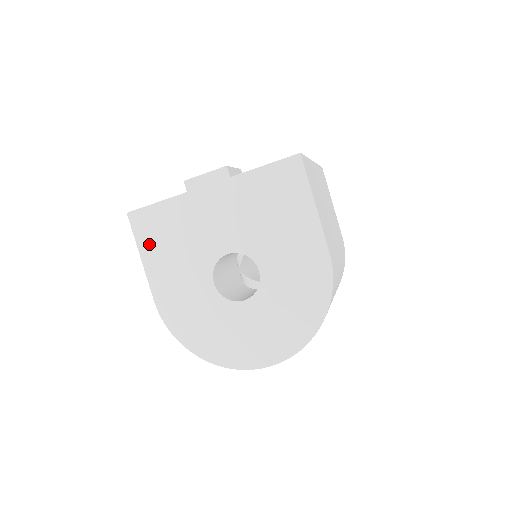
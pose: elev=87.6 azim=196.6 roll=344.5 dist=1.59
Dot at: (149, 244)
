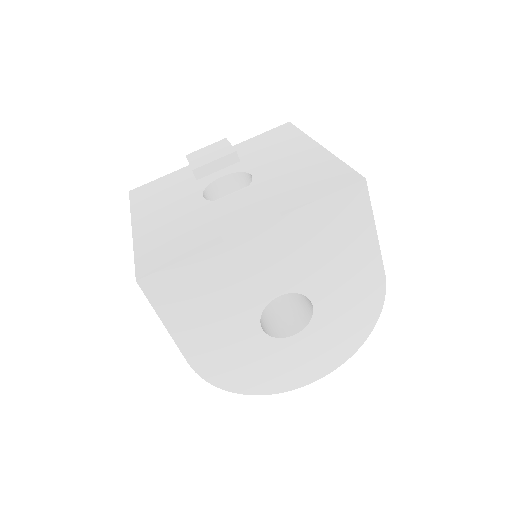
Dot at: (175, 309)
